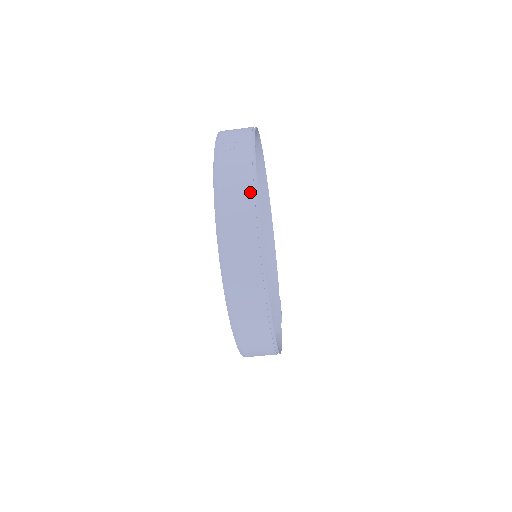
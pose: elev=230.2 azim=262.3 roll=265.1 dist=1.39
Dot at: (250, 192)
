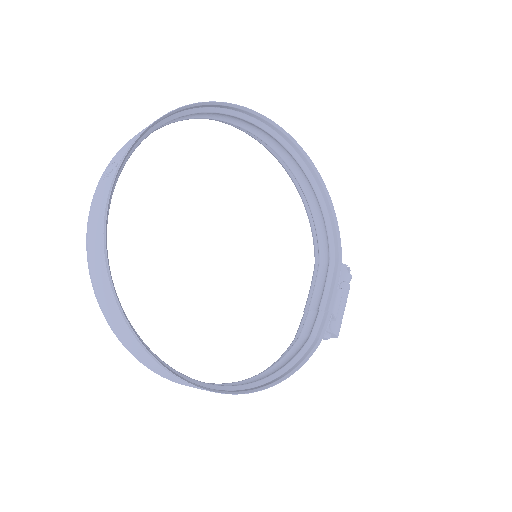
Dot at: (101, 241)
